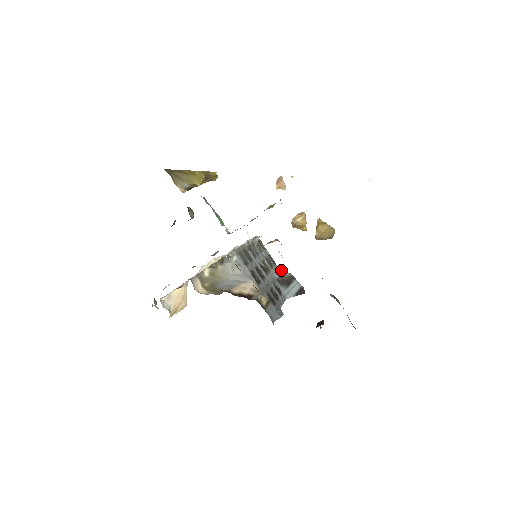
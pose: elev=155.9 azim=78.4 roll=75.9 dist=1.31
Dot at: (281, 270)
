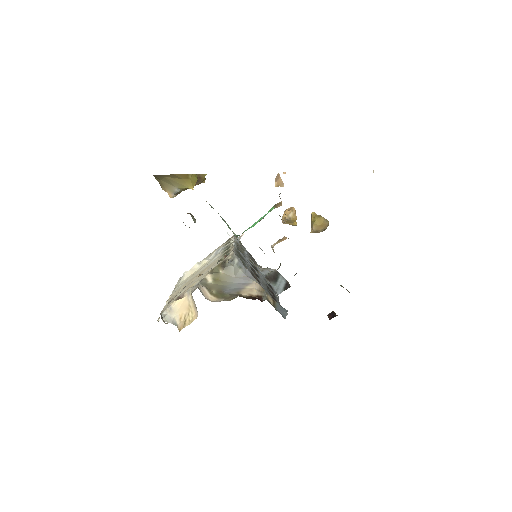
Dot at: occluded
